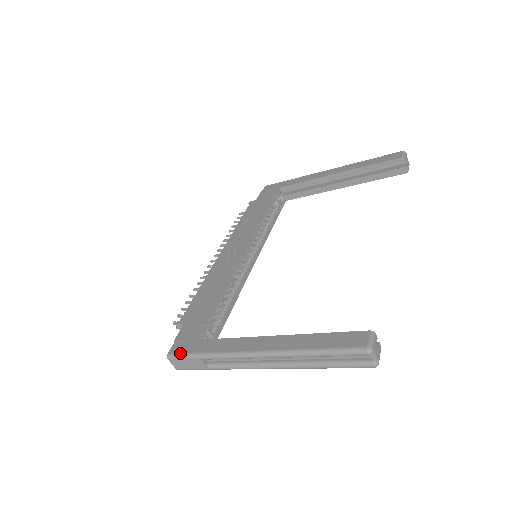
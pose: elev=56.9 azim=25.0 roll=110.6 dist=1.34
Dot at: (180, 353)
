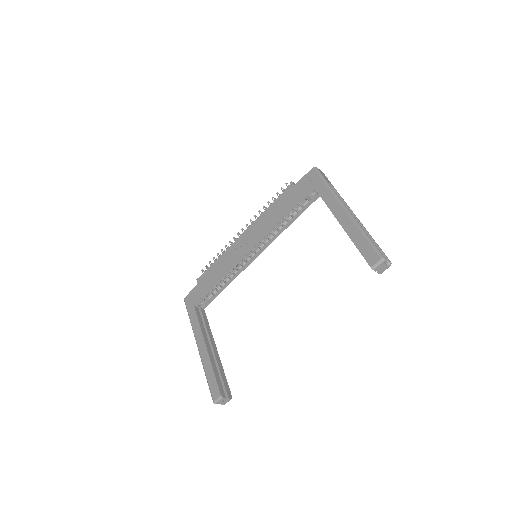
Dot at: (186, 305)
